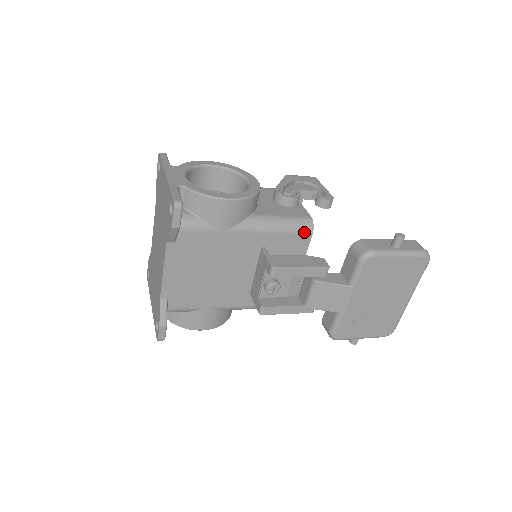
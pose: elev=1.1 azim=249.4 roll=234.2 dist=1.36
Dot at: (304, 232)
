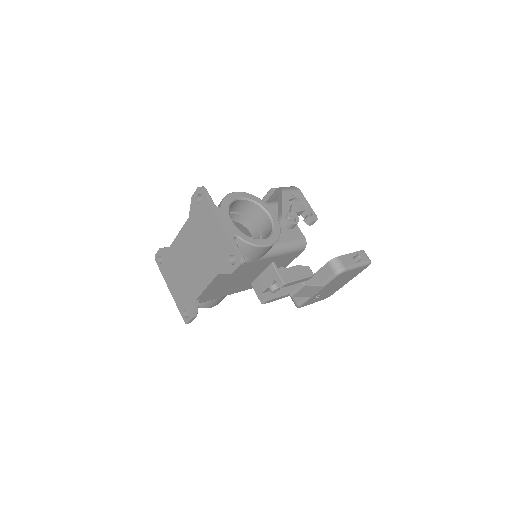
Dot at: (300, 250)
